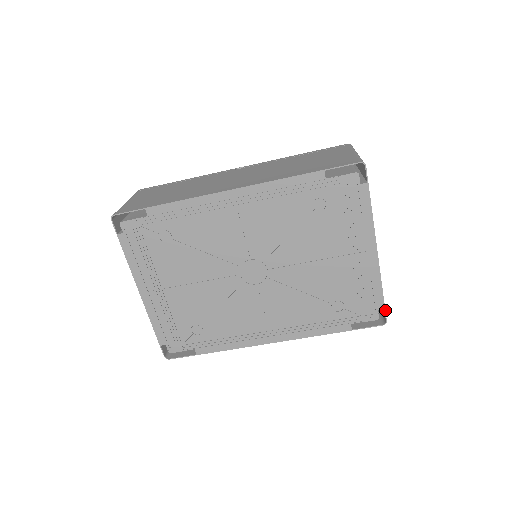
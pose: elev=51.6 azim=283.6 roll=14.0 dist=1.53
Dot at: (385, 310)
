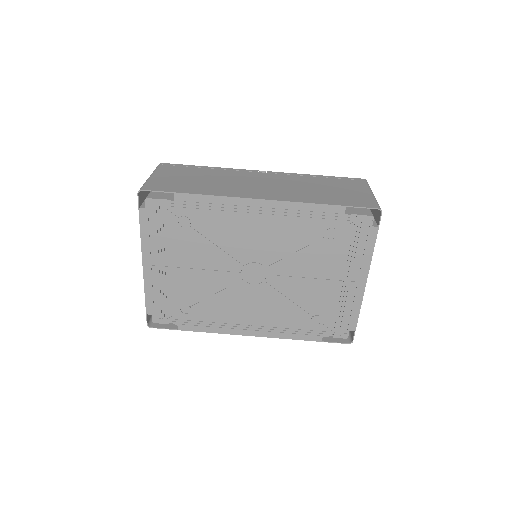
Dot at: occluded
